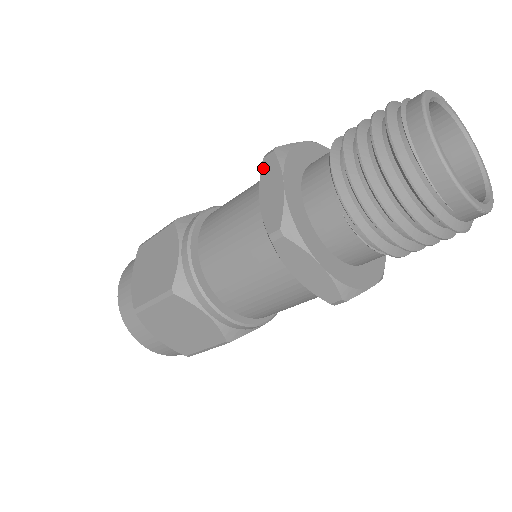
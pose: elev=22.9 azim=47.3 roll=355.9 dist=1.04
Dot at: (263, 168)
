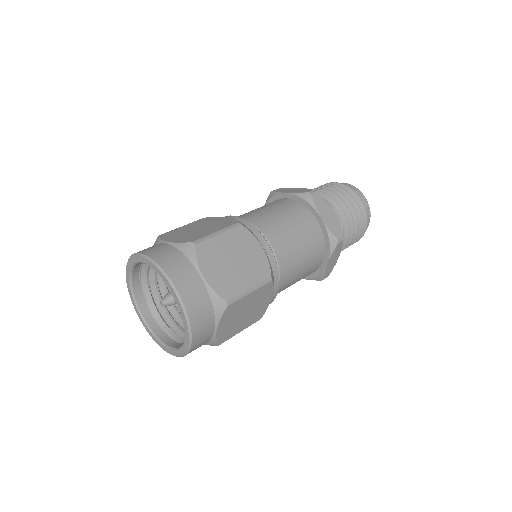
Dot at: (277, 191)
